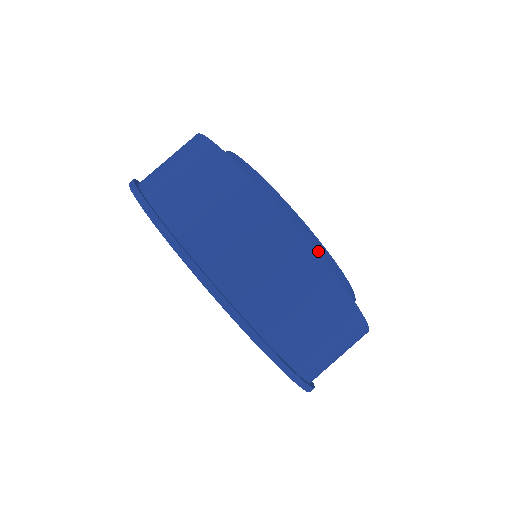
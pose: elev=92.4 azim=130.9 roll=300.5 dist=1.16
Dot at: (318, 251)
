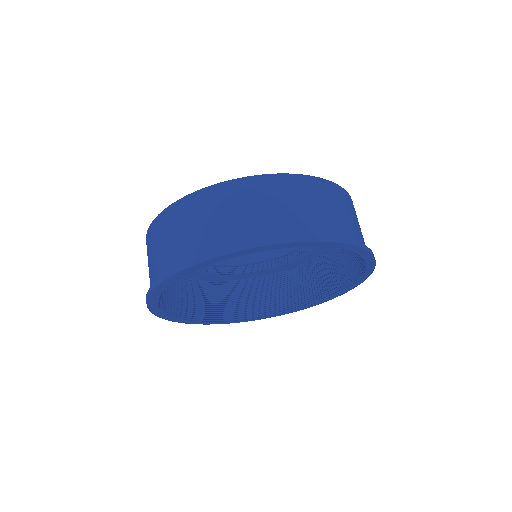
Dot at: occluded
